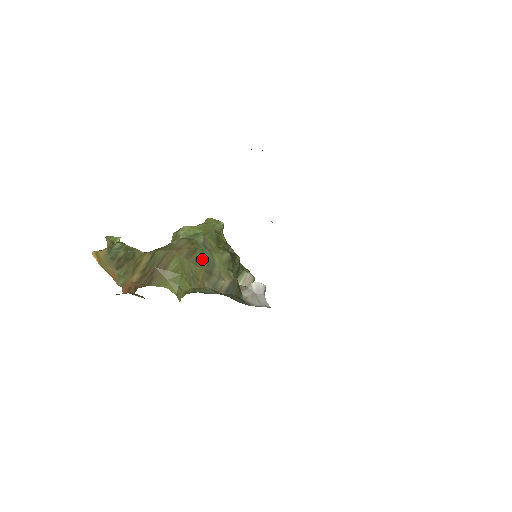
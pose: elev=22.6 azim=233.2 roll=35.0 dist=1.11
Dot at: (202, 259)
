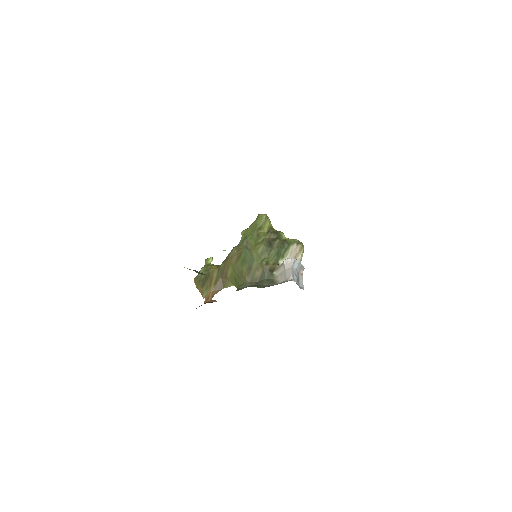
Dot at: (245, 260)
